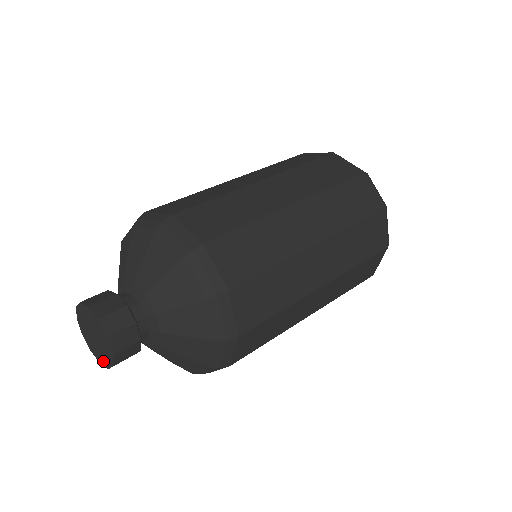
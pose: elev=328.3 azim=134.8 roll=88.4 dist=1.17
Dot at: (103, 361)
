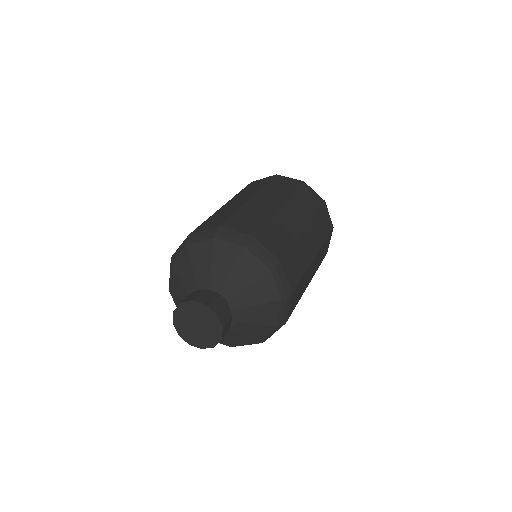
Dot at: (207, 344)
